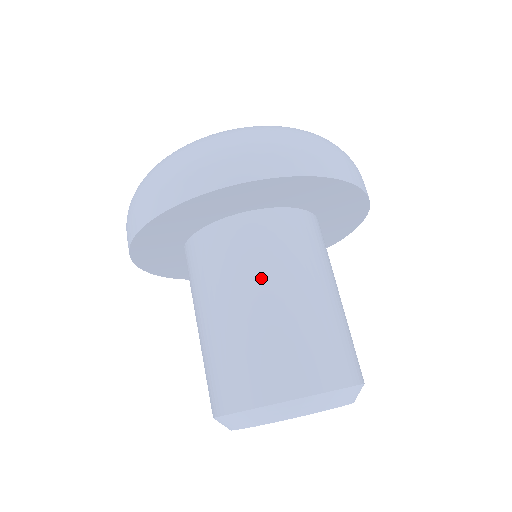
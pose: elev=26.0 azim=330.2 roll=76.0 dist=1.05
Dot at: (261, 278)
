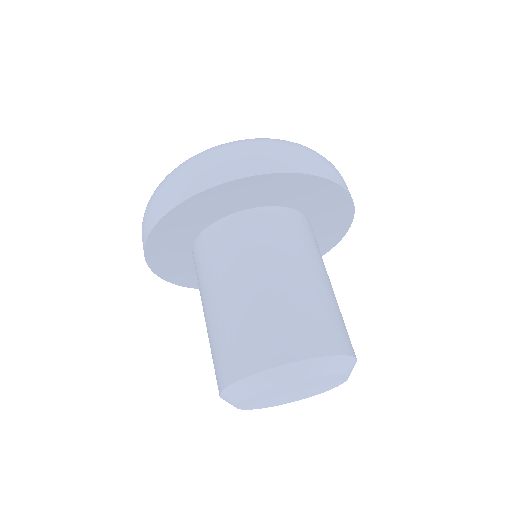
Dot at: (306, 259)
